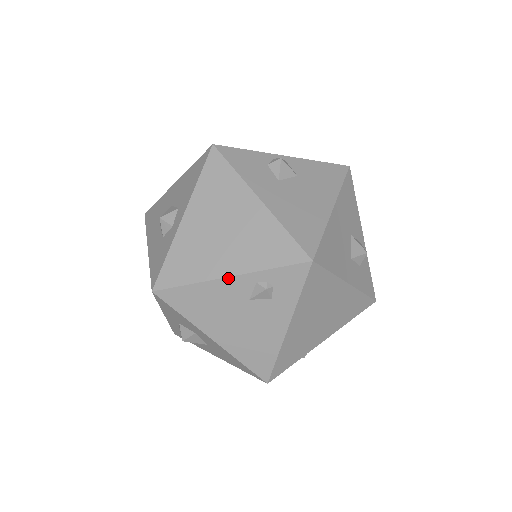
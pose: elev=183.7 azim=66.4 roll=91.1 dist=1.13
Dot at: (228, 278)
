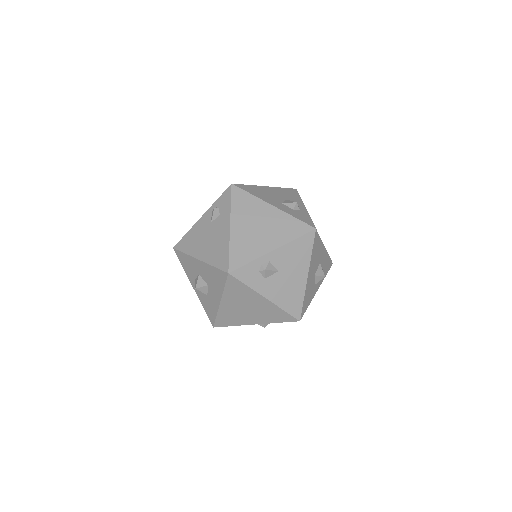
Dot at: (201, 218)
